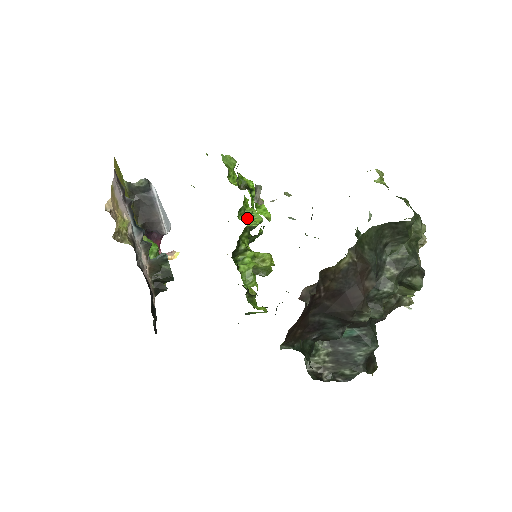
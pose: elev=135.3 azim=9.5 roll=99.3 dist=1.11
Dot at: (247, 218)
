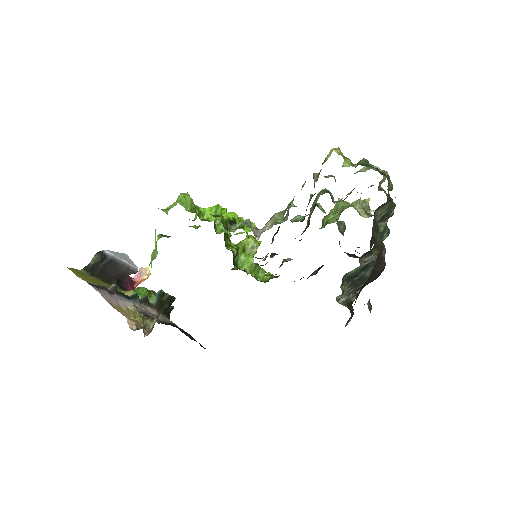
Dot at: (219, 226)
